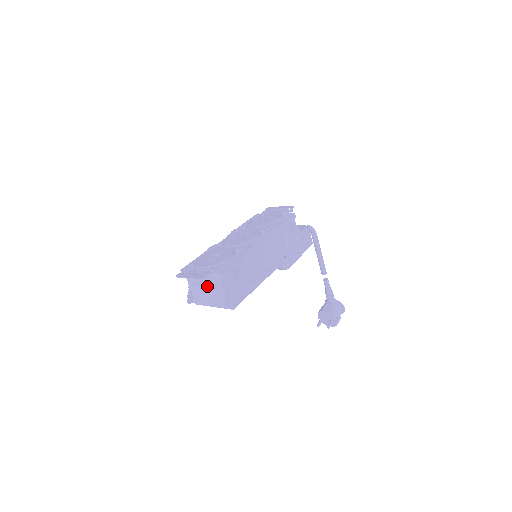
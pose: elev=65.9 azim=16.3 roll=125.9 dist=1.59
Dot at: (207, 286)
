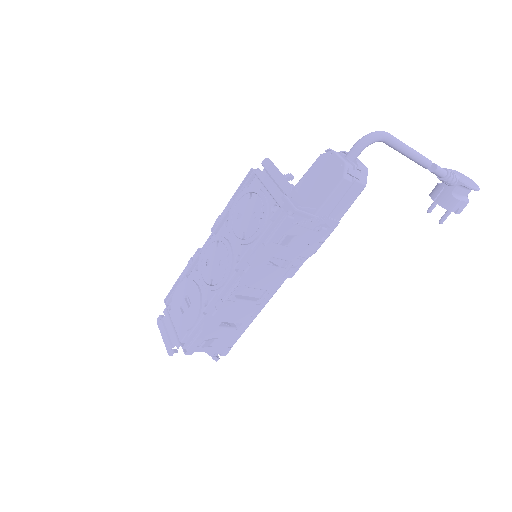
Dot at: occluded
